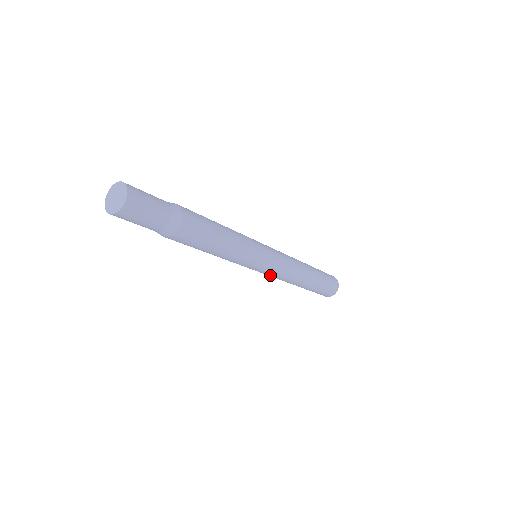
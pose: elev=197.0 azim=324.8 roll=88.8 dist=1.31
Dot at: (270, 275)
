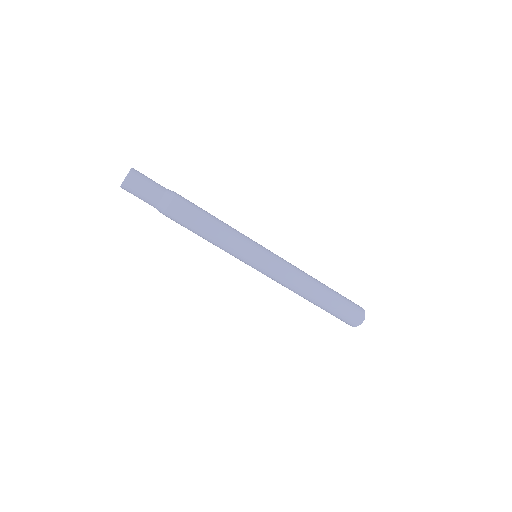
Dot at: (278, 271)
